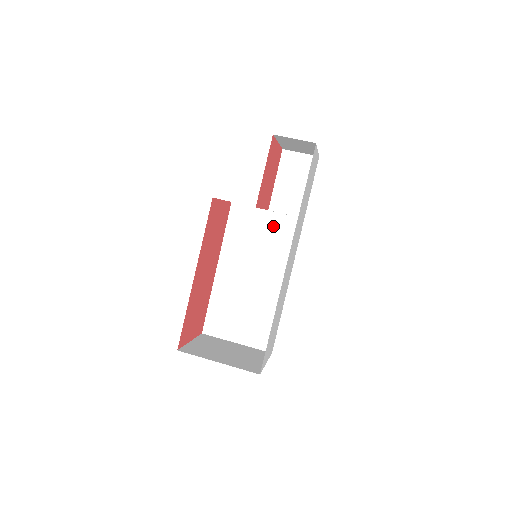
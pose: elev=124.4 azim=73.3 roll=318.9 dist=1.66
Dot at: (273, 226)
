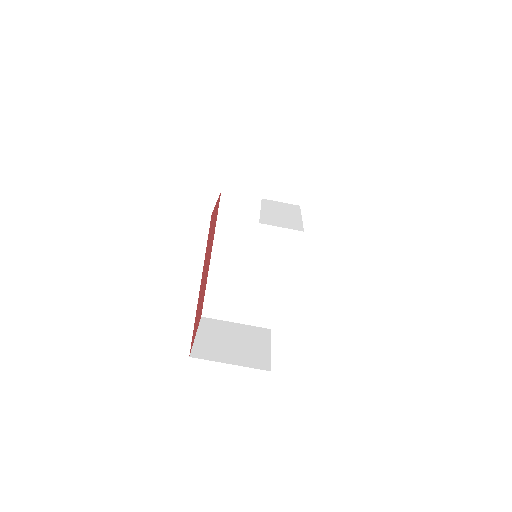
Dot at: occluded
